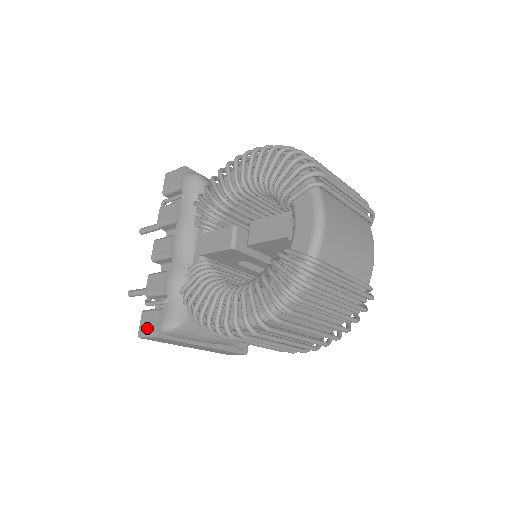
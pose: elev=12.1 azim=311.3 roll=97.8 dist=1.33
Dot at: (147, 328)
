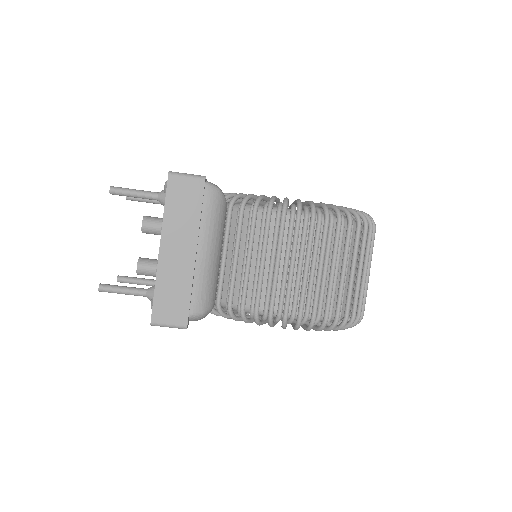
Dot at: occluded
